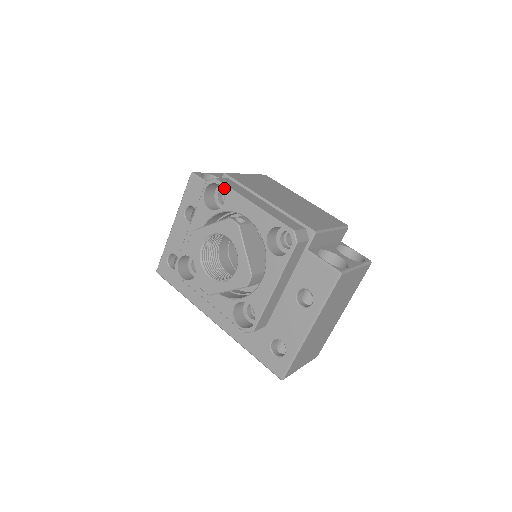
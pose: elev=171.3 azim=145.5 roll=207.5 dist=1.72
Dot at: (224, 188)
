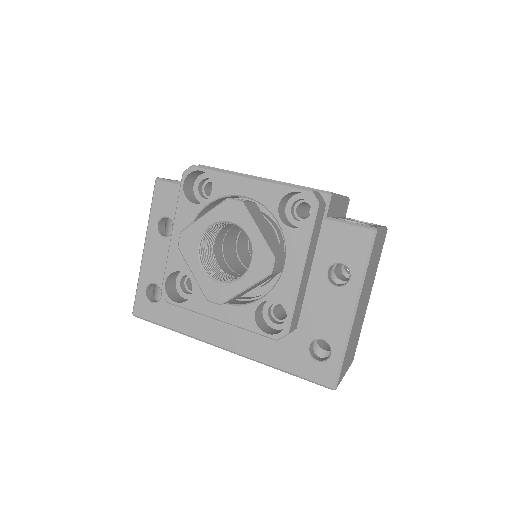
Dot at: (208, 172)
